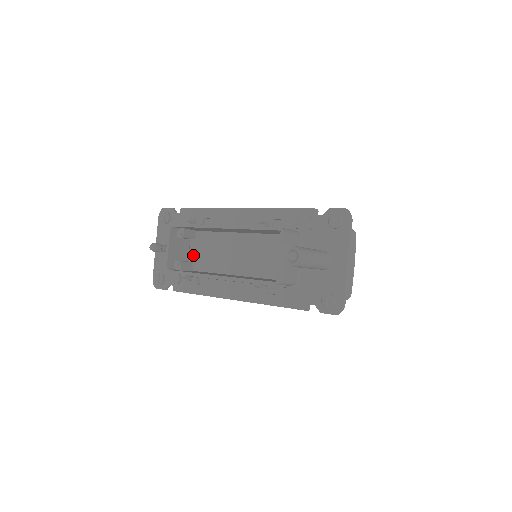
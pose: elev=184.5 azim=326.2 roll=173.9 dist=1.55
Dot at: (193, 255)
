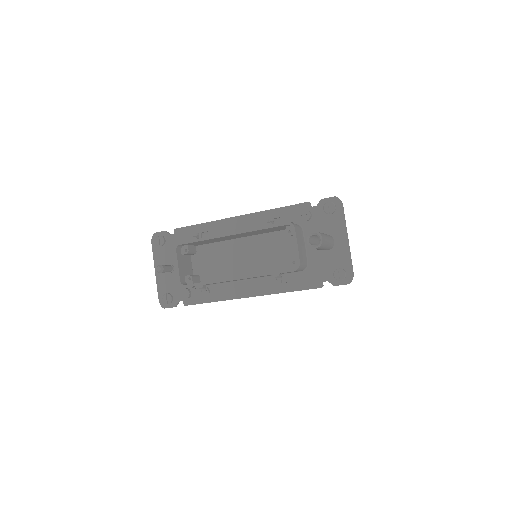
Dot at: (197, 268)
